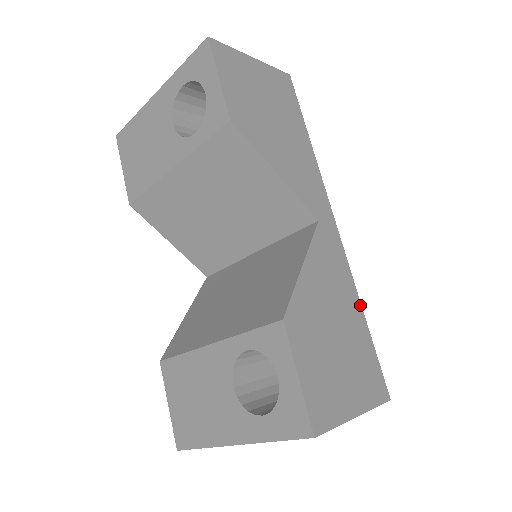
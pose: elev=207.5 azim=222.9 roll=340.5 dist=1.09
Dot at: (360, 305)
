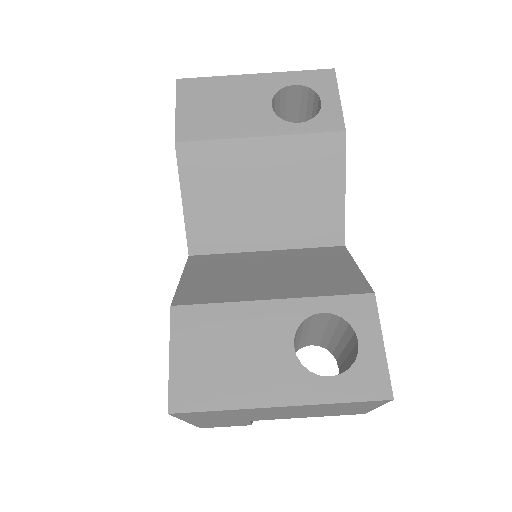
Dot at: occluded
